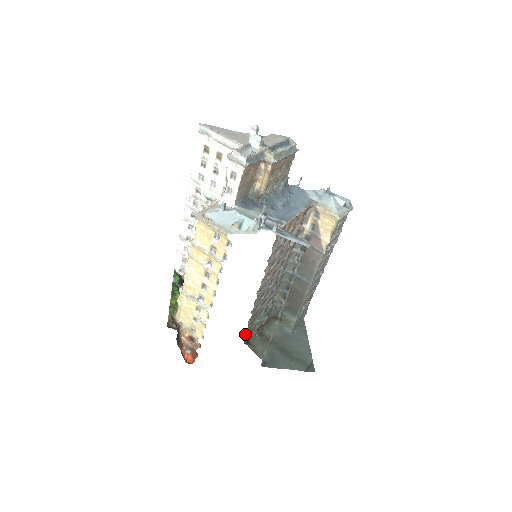
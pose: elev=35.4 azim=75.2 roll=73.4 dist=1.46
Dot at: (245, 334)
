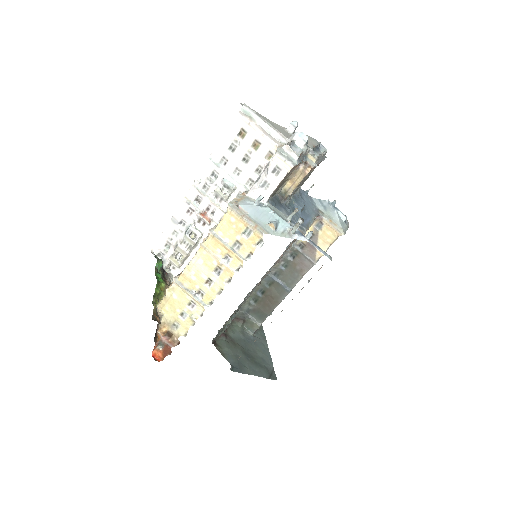
Dot at: occluded
